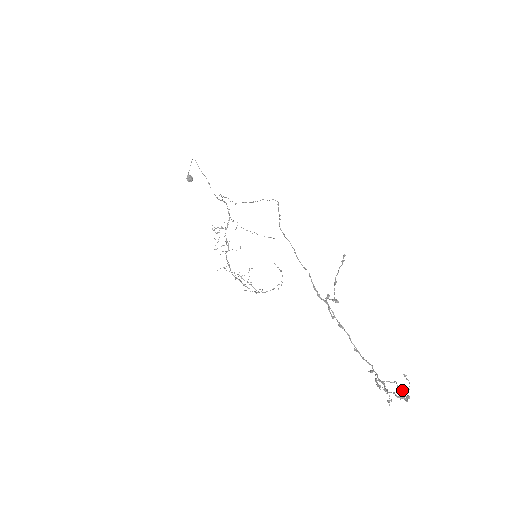
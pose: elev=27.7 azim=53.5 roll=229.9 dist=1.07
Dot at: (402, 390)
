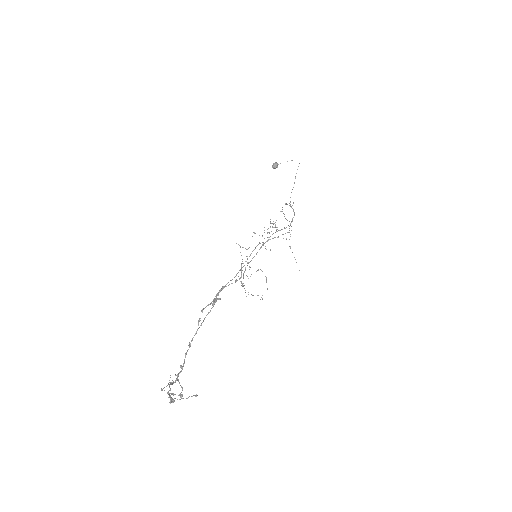
Dot at: occluded
